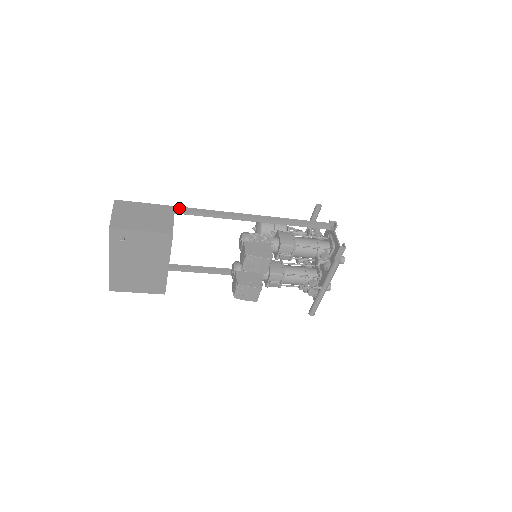
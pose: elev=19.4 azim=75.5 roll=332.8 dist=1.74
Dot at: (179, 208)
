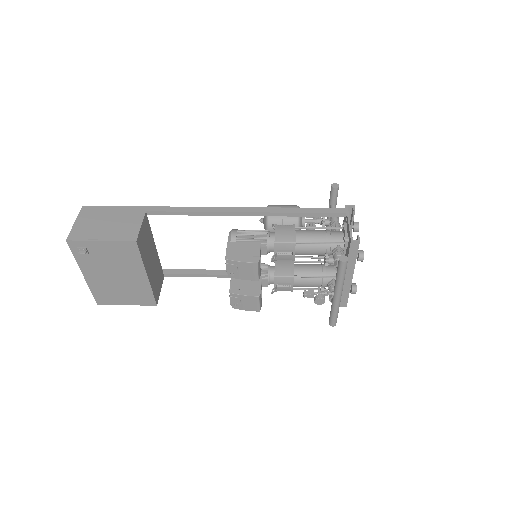
Dot at: (153, 208)
